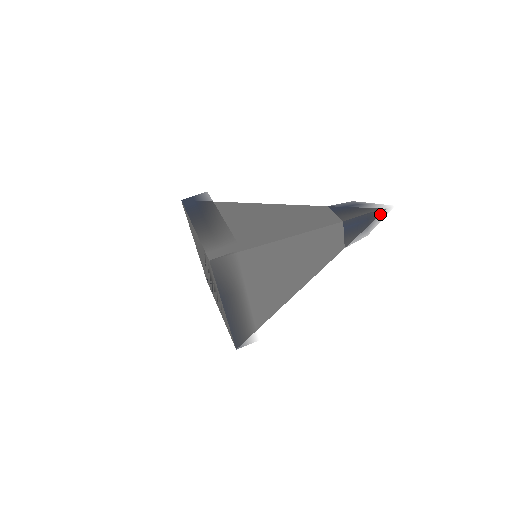
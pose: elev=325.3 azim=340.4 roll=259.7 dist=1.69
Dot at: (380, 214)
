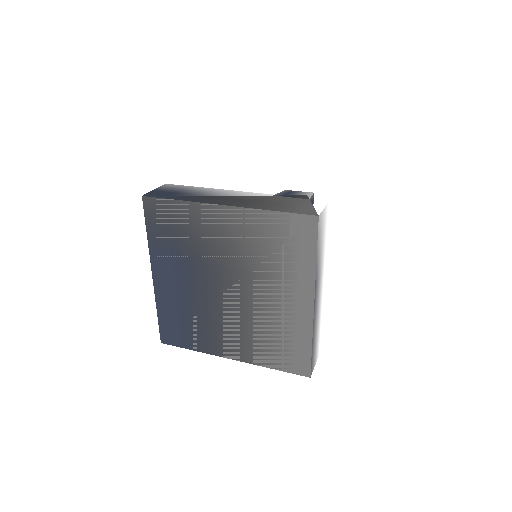
Dot at: occluded
